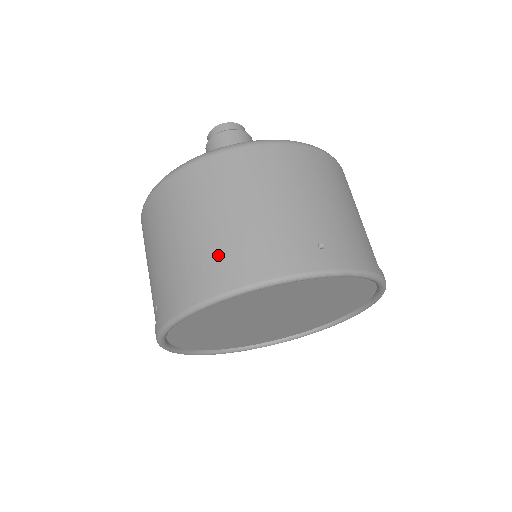
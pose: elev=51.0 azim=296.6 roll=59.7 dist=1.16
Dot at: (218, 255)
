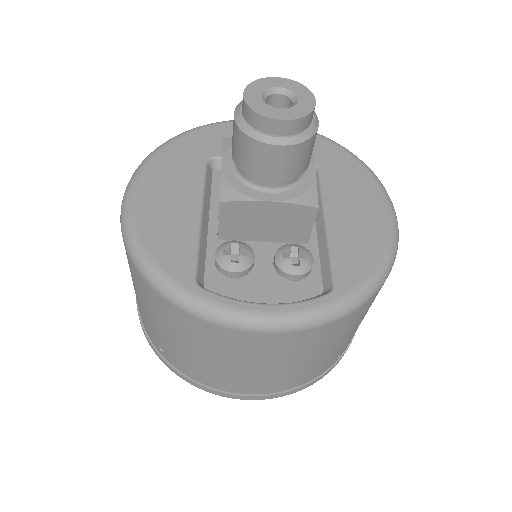
Dot at: (258, 385)
